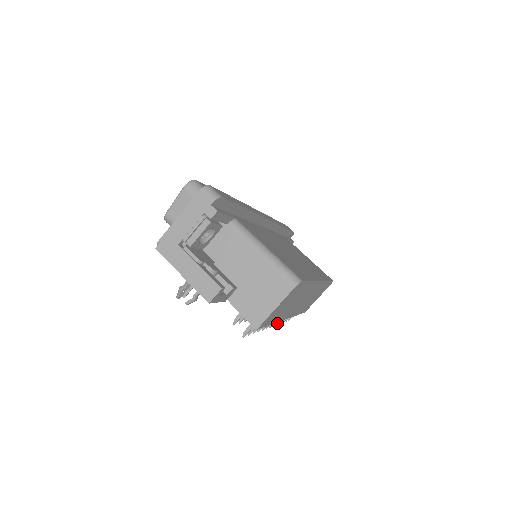
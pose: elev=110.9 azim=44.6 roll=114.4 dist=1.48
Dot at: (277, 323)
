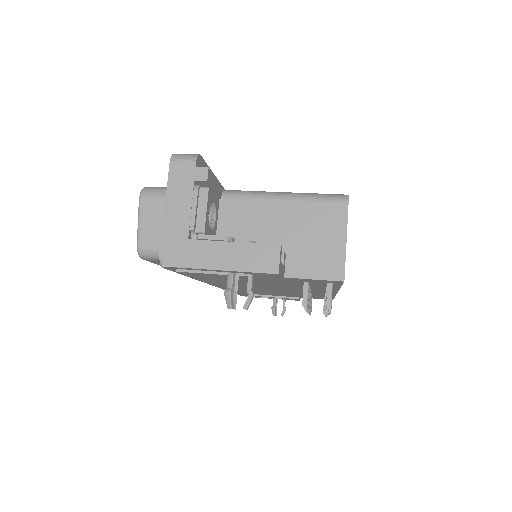
Dot at: occluded
